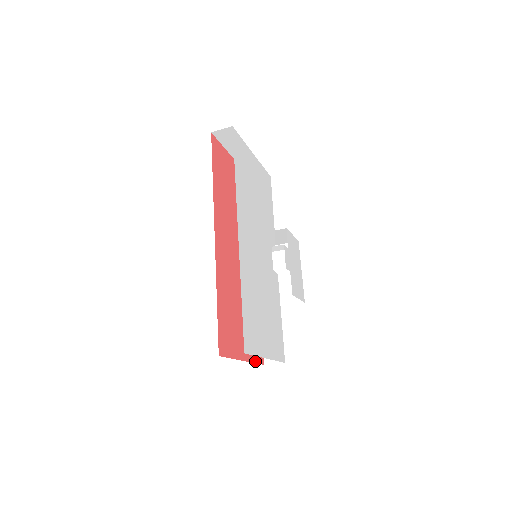
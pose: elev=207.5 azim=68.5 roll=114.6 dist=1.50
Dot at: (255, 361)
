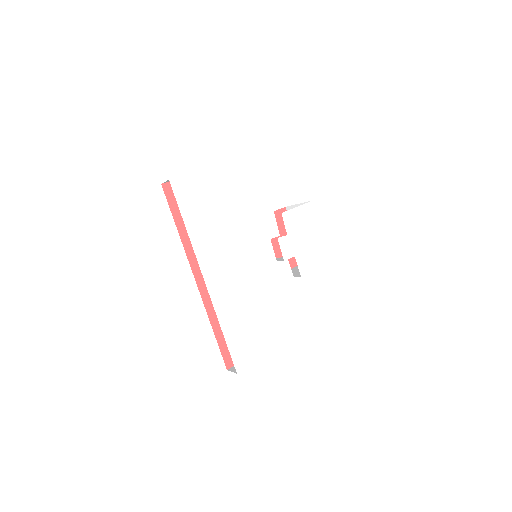
Dot at: occluded
